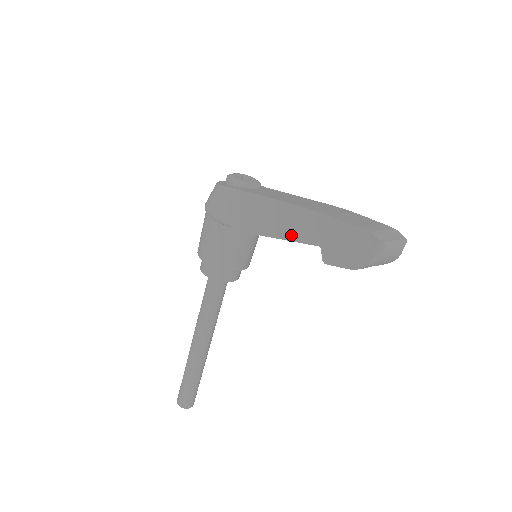
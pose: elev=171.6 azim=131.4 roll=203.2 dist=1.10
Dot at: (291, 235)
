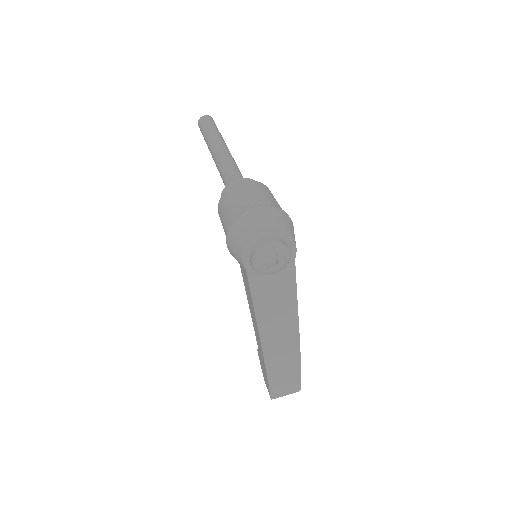
Dot at: (254, 329)
